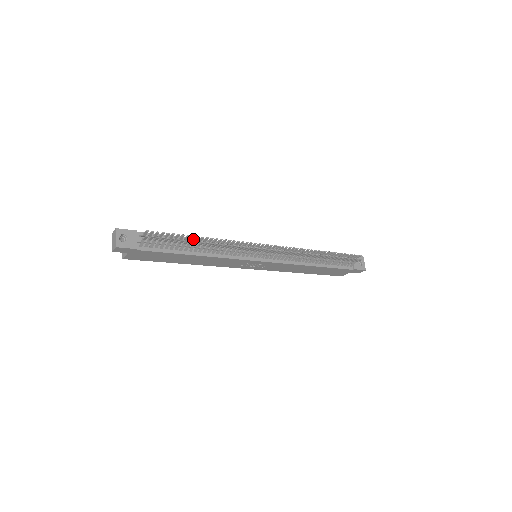
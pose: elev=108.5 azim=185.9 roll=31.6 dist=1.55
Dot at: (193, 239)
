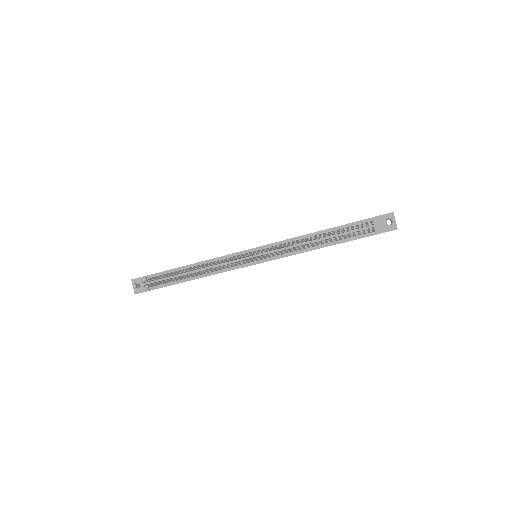
Dot at: (189, 266)
